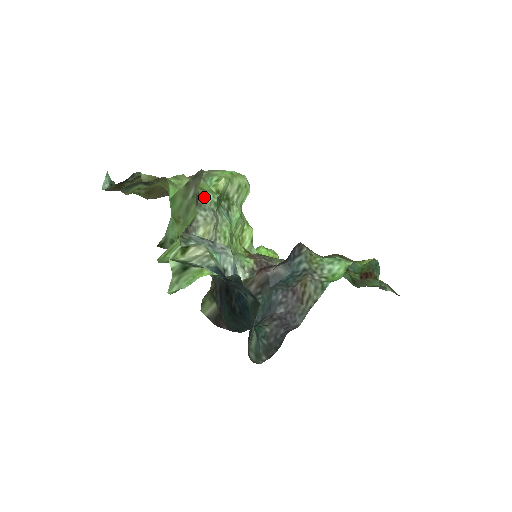
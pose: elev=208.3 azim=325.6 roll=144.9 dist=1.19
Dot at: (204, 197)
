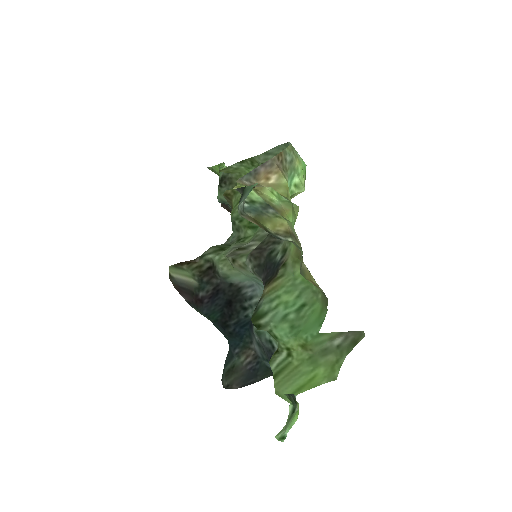
Dot at: occluded
